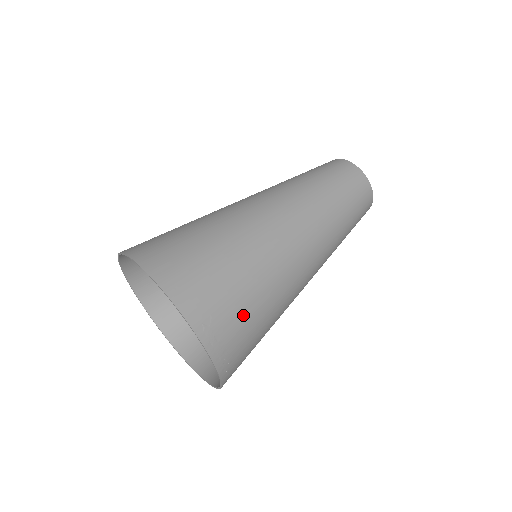
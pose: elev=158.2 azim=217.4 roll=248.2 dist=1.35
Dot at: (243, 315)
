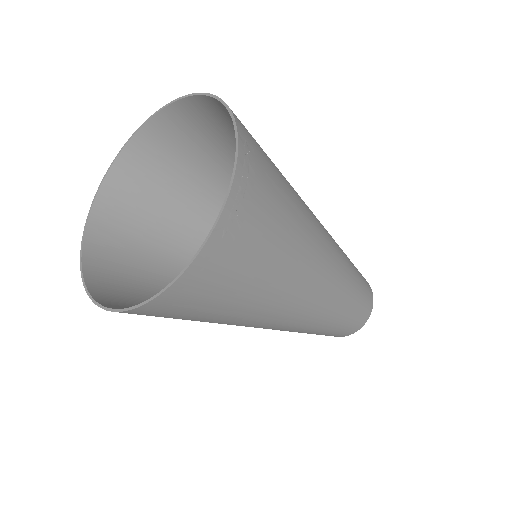
Dot at: (274, 197)
